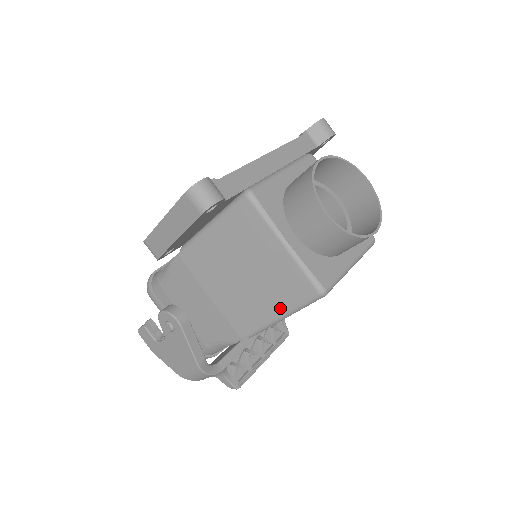
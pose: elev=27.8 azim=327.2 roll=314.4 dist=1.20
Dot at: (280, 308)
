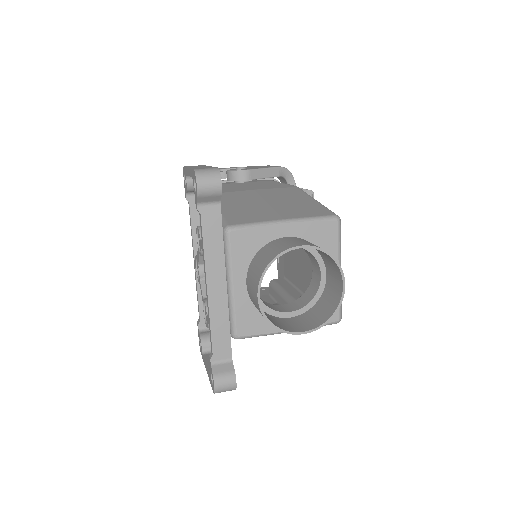
Dot at: occluded
